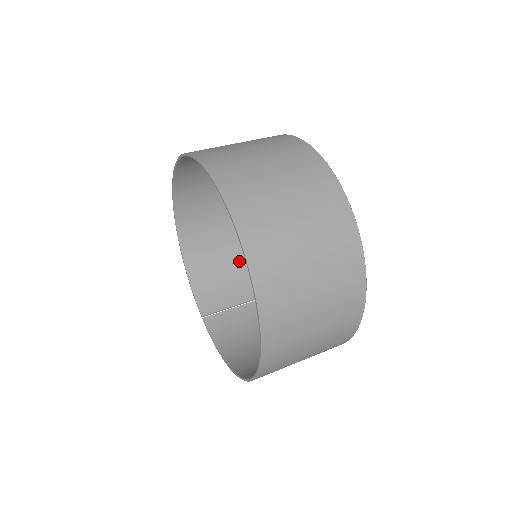
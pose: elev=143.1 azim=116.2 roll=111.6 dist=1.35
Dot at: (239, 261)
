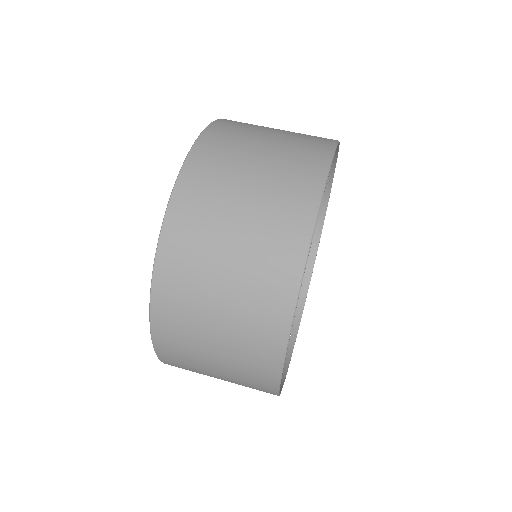
Dot at: occluded
